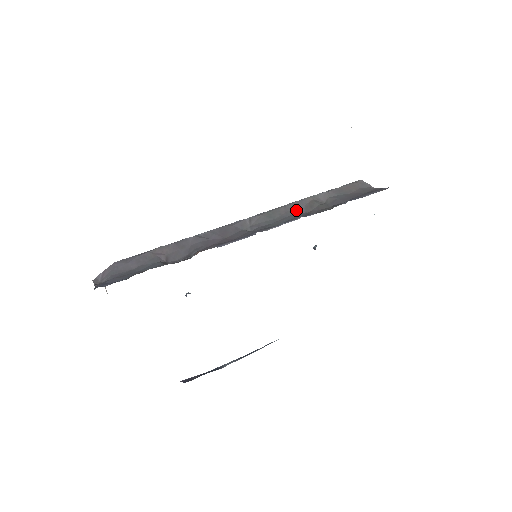
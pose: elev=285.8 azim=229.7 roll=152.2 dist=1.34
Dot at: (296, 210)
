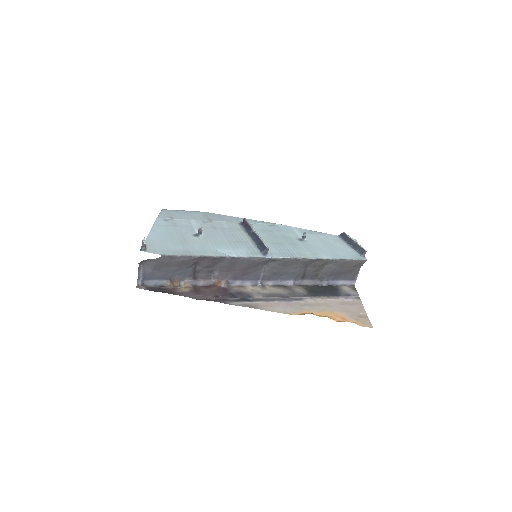
Dot at: (305, 265)
